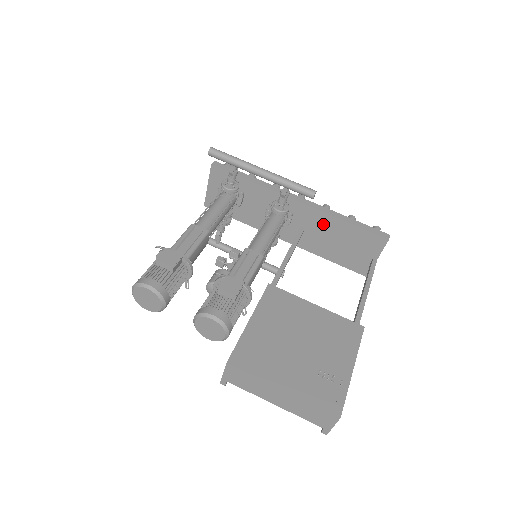
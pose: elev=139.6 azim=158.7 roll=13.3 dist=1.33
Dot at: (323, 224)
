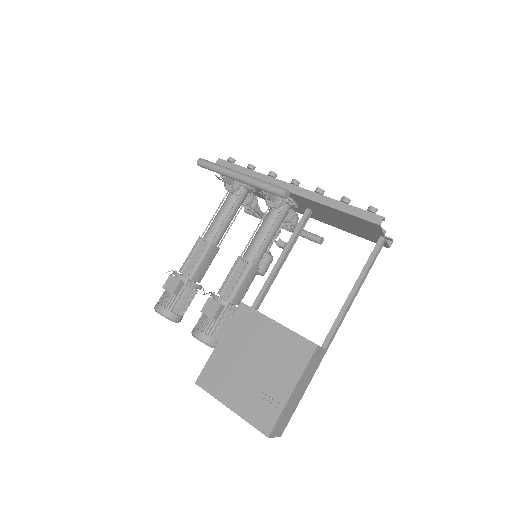
Dot at: (320, 208)
